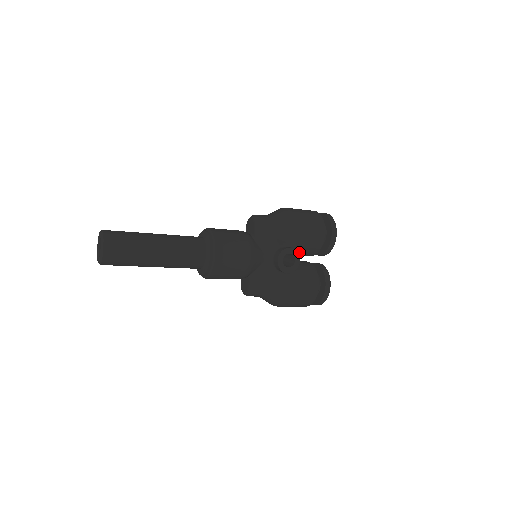
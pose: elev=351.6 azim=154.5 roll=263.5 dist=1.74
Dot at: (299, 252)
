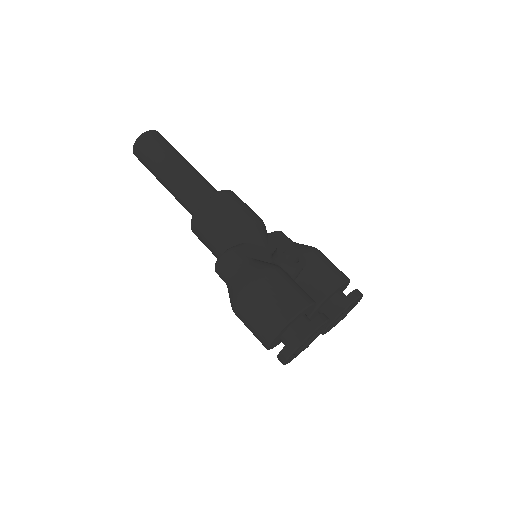
Dot at: (306, 278)
